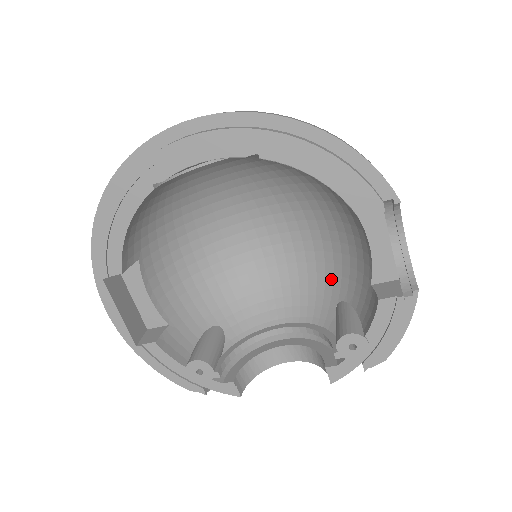
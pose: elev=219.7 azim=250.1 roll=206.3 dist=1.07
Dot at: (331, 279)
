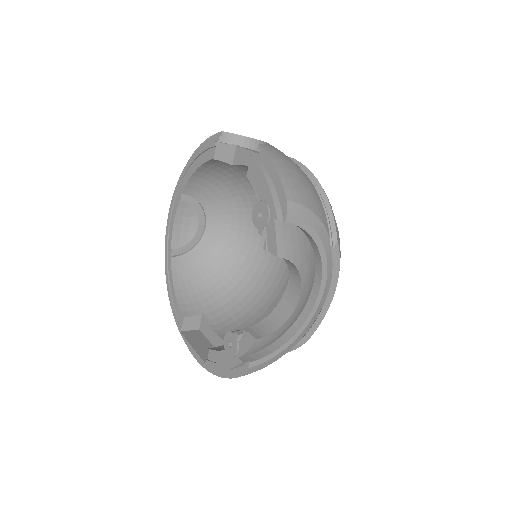
Dot at: occluded
